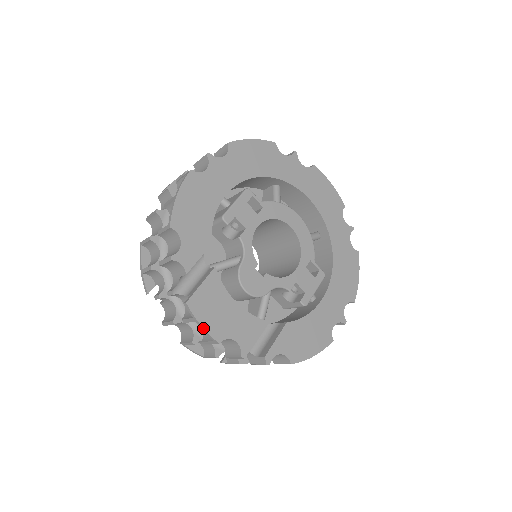
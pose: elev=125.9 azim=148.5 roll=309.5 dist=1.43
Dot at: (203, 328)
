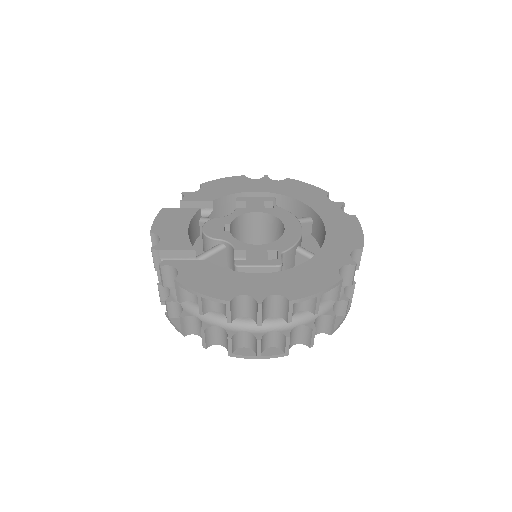
Dot at: (153, 222)
